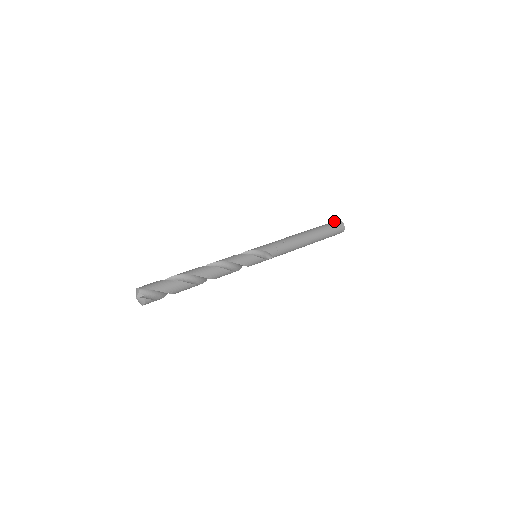
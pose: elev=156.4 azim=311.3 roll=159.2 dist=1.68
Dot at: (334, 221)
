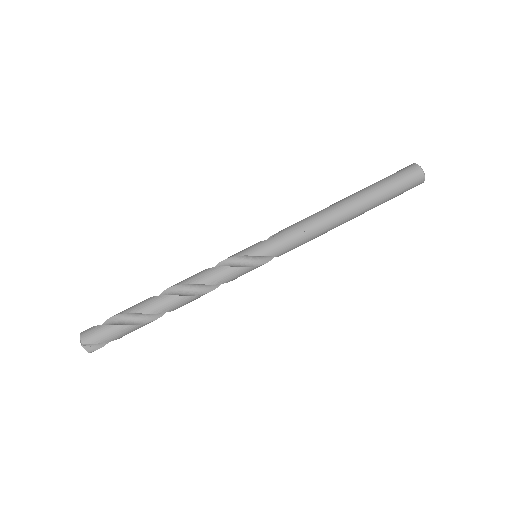
Dot at: (410, 170)
